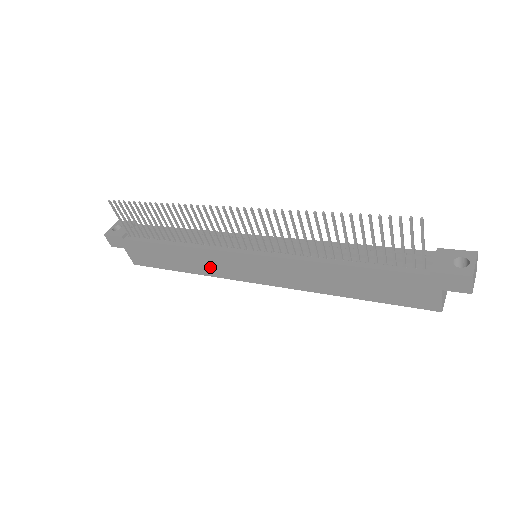
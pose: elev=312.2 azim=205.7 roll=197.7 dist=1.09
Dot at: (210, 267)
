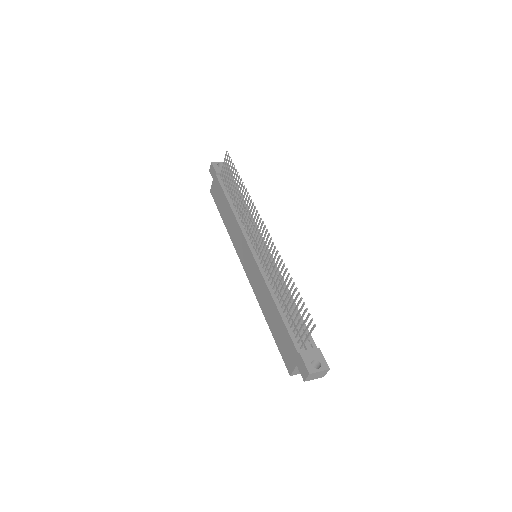
Dot at: (234, 236)
